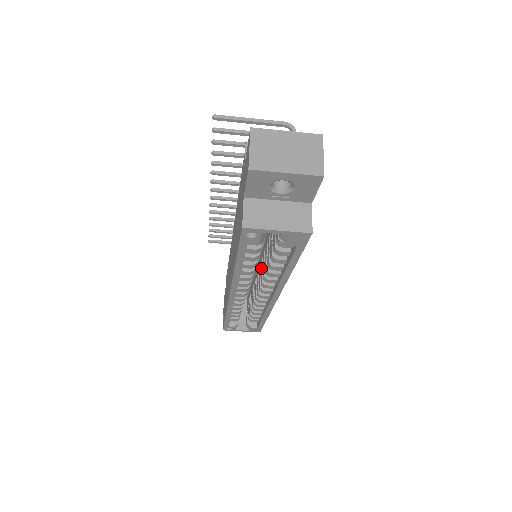
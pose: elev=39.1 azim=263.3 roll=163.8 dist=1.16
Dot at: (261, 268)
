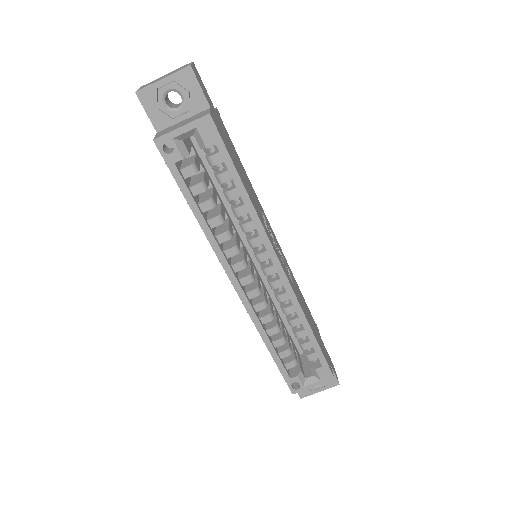
Dot at: occluded
